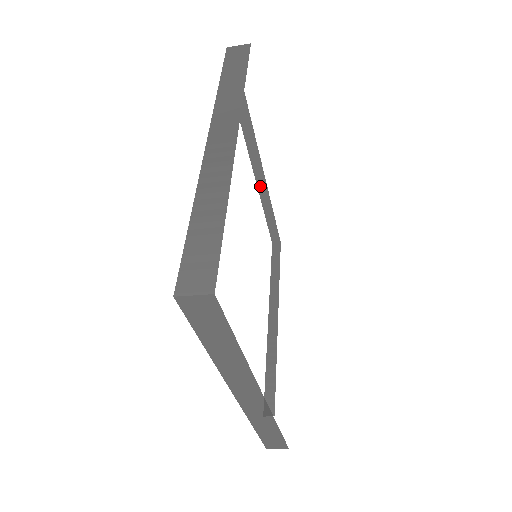
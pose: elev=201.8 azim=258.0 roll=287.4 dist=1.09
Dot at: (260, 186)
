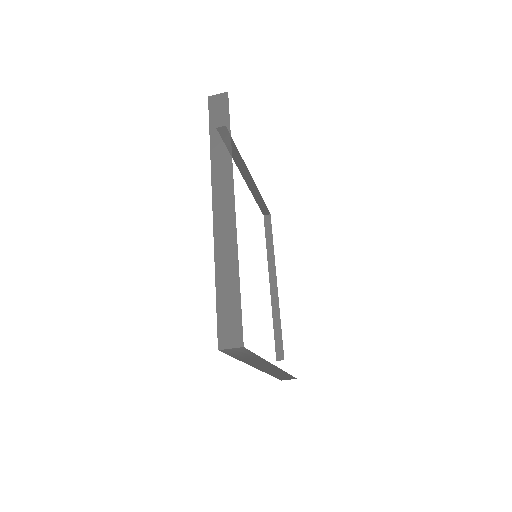
Dot at: (272, 292)
